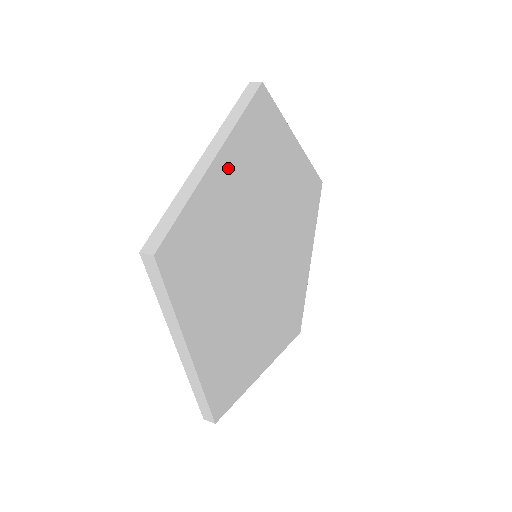
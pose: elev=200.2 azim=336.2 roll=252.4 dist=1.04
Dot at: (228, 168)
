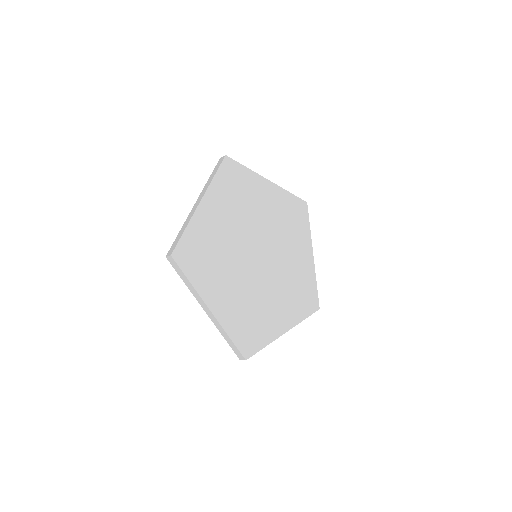
Dot at: (212, 206)
